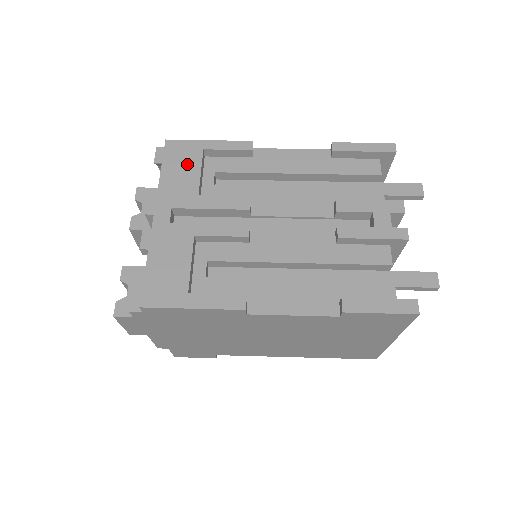
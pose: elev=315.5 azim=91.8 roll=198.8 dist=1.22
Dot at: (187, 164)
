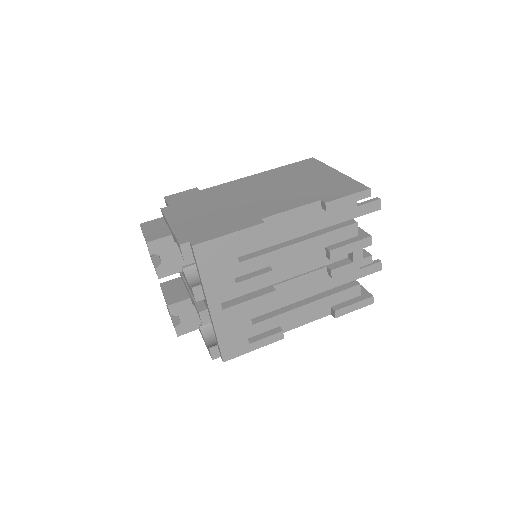
Dot at: (219, 262)
